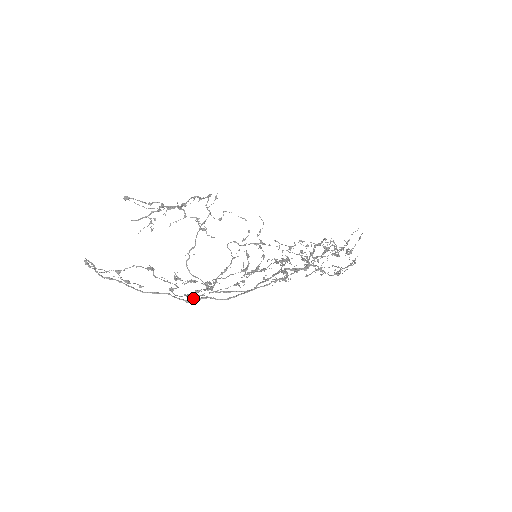
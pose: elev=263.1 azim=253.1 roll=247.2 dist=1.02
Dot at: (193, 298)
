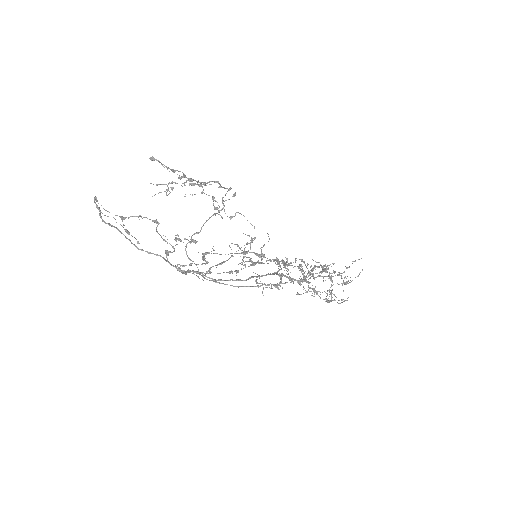
Dot at: (184, 273)
